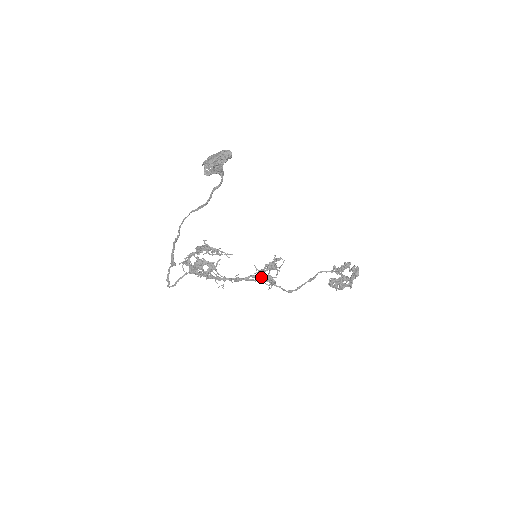
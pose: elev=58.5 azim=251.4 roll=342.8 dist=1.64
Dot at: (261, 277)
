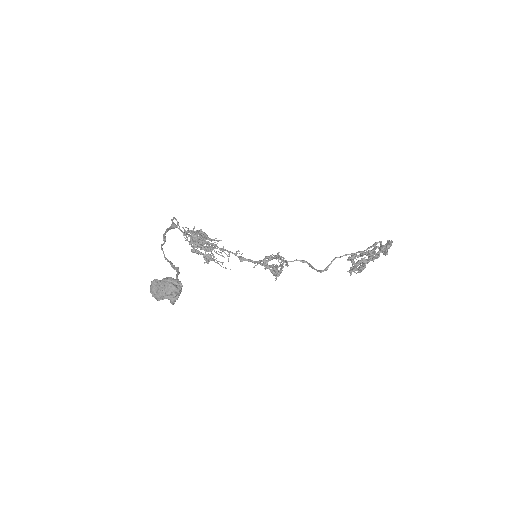
Dot at: occluded
